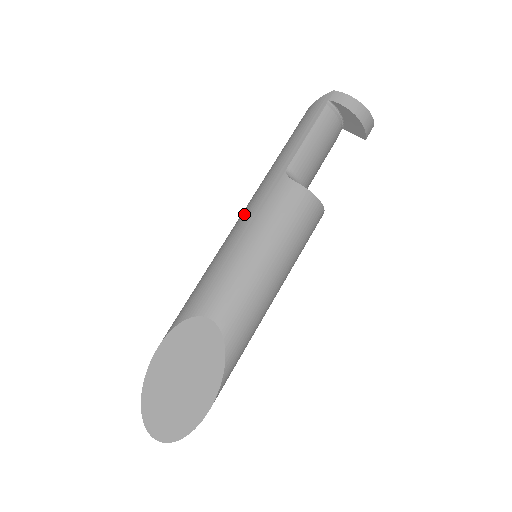
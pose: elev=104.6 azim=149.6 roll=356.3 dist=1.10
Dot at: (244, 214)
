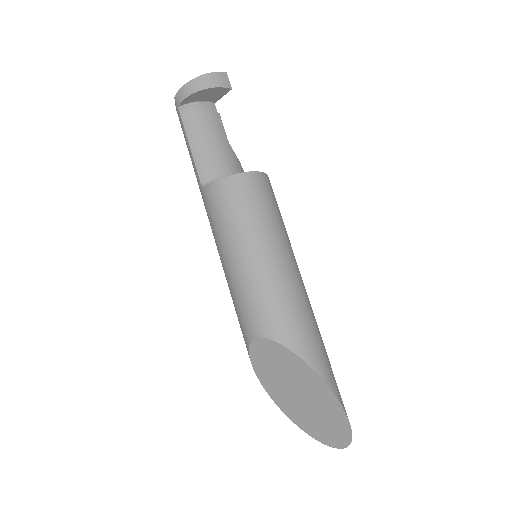
Dot at: occluded
